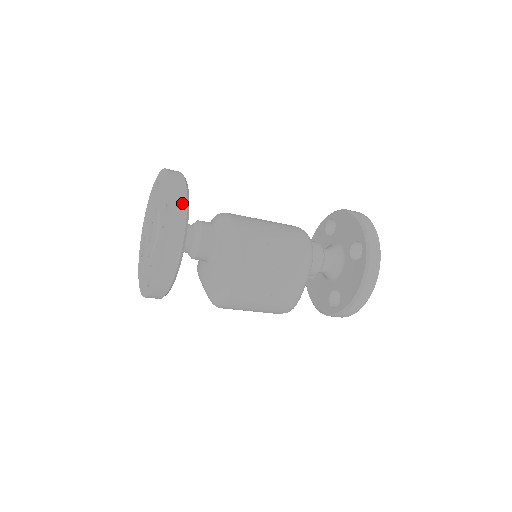
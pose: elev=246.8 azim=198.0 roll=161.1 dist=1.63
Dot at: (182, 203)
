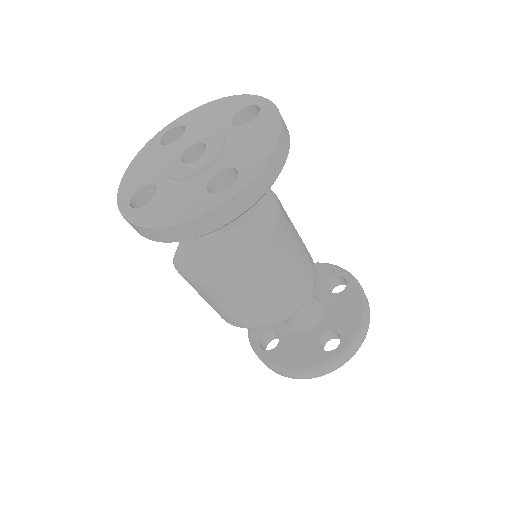
Dot at: (253, 197)
